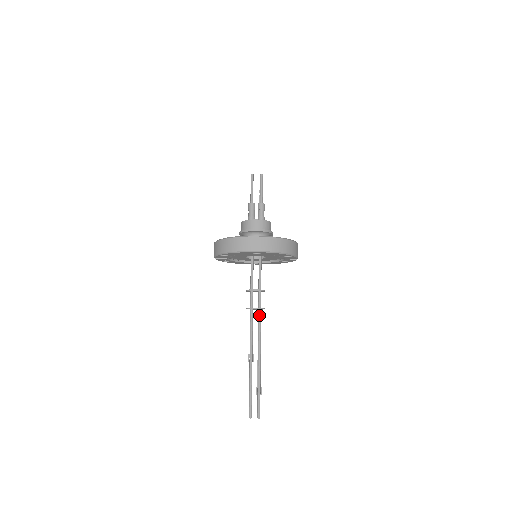
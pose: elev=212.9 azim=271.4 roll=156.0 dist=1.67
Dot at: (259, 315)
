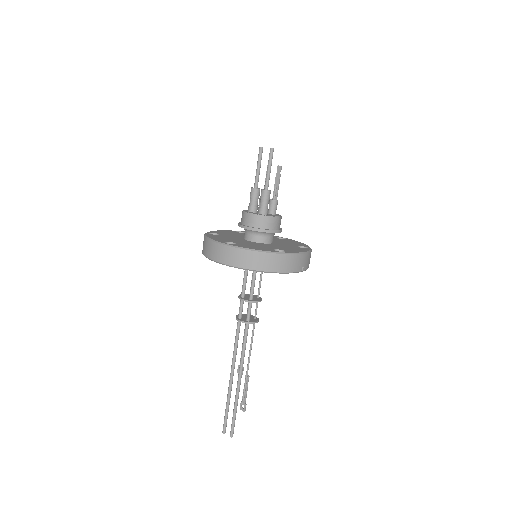
Dot at: (245, 329)
